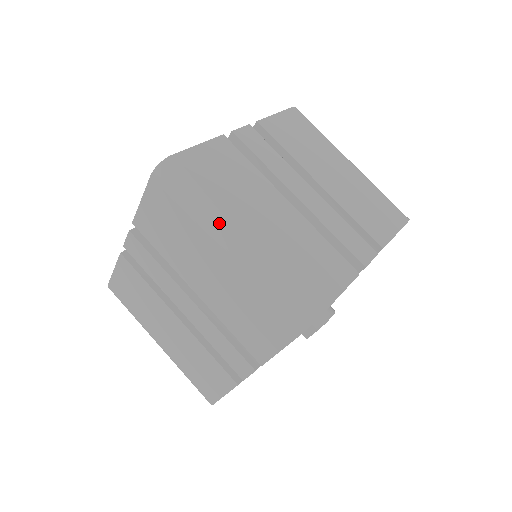
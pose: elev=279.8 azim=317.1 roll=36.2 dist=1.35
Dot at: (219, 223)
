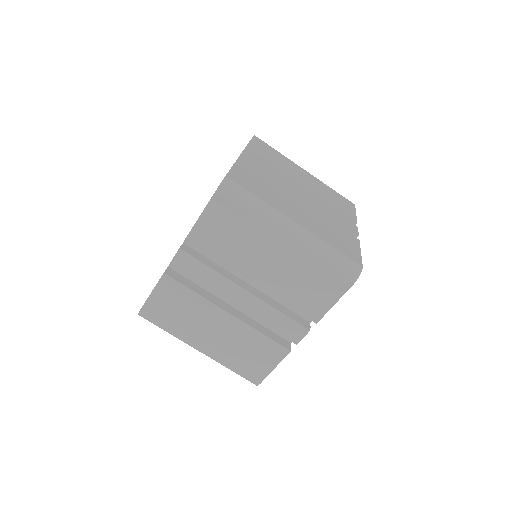
Dot at: (186, 343)
